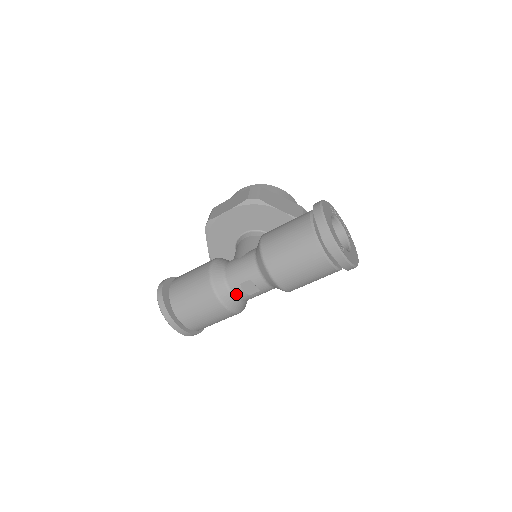
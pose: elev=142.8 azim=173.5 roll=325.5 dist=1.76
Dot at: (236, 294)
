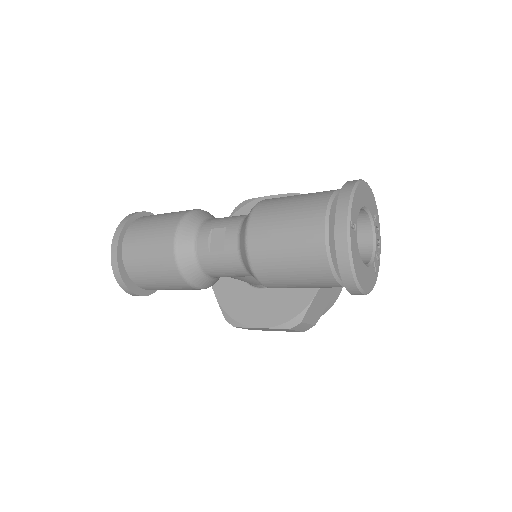
Dot at: (198, 240)
